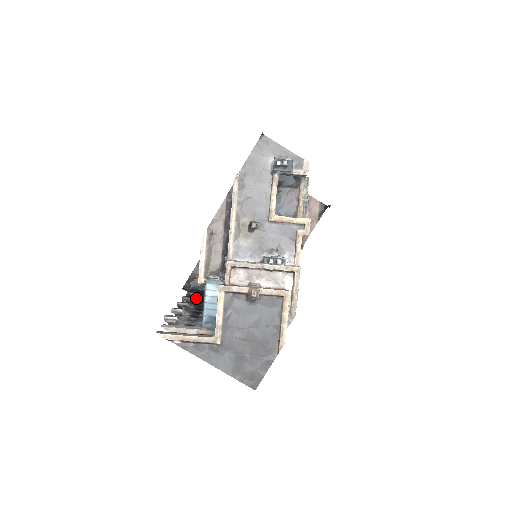
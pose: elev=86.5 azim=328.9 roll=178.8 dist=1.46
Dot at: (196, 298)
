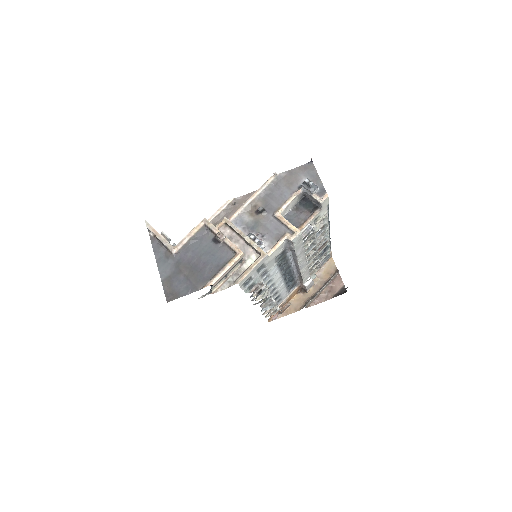
Dot at: occluded
